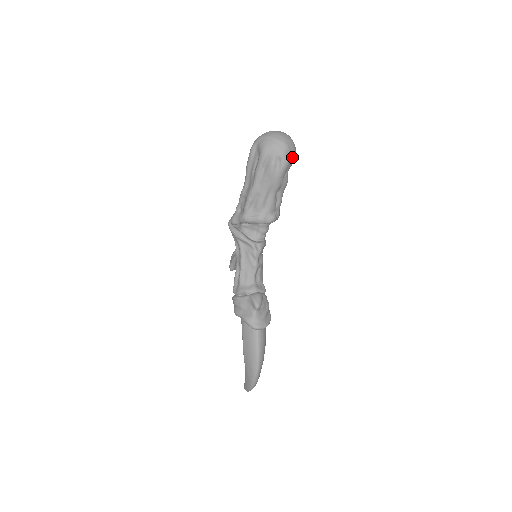
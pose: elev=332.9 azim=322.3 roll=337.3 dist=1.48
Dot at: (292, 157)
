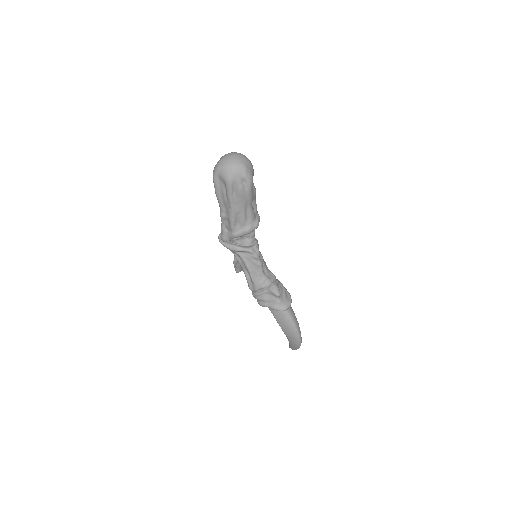
Dot at: (252, 171)
